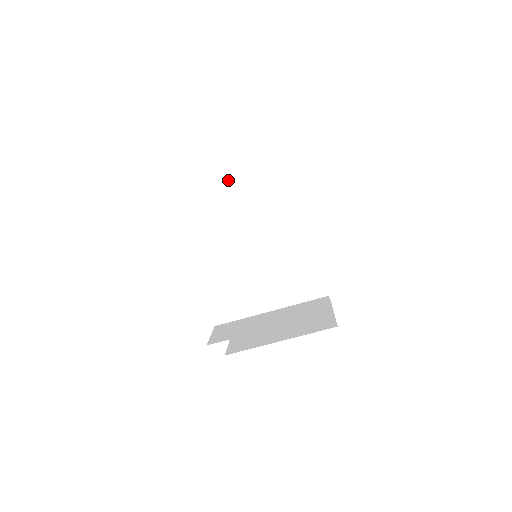
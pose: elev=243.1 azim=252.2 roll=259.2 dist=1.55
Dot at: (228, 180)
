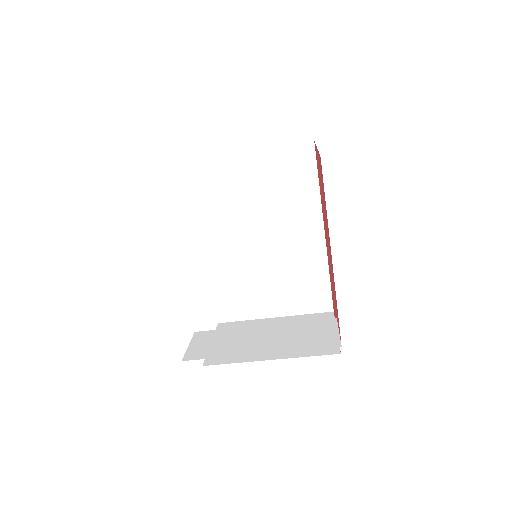
Dot at: (235, 154)
